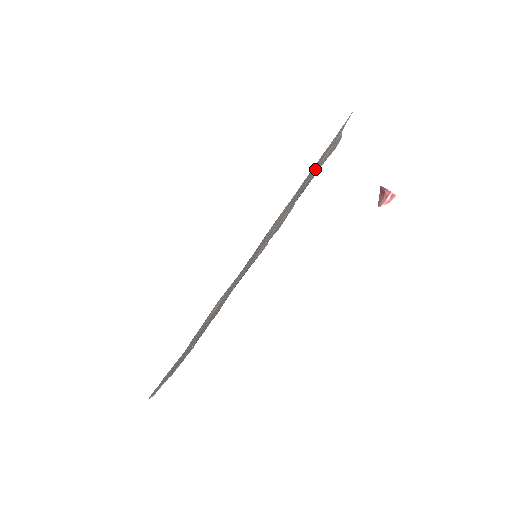
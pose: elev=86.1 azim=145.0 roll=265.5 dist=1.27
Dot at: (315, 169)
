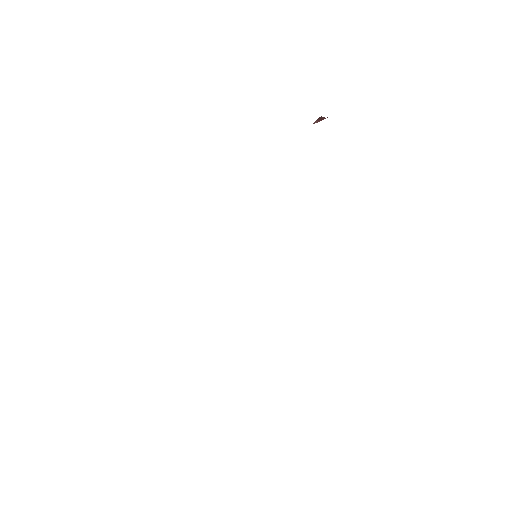
Dot at: occluded
